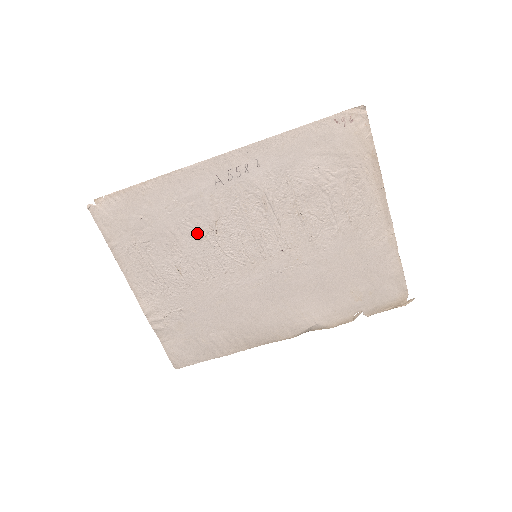
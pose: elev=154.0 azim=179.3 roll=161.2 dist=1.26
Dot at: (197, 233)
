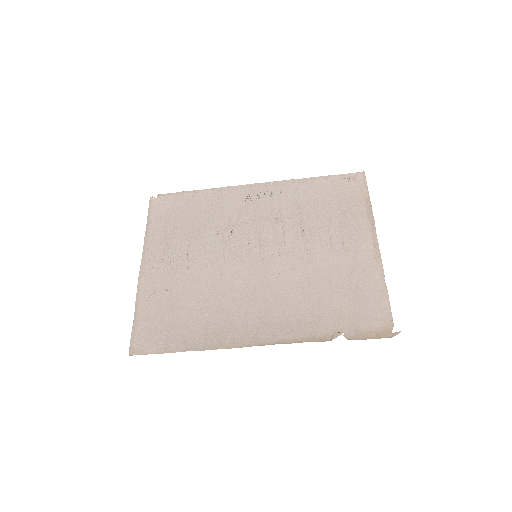
Dot at: (217, 229)
